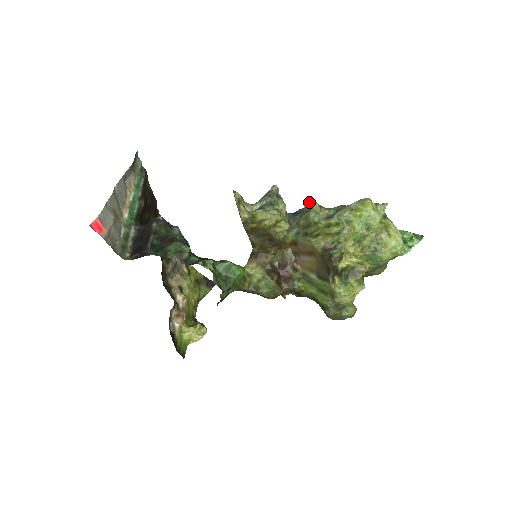
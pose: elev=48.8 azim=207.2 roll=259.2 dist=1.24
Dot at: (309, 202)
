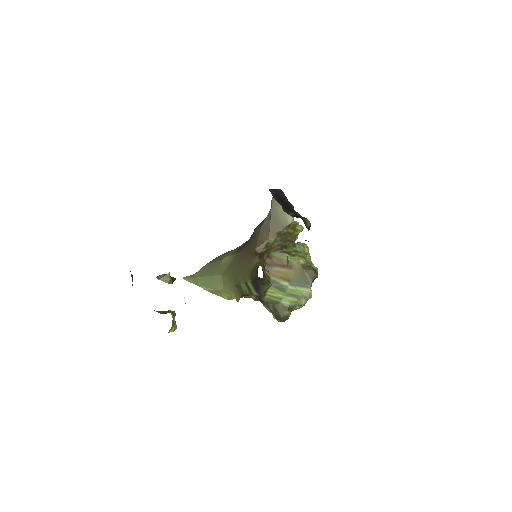
Dot at: occluded
